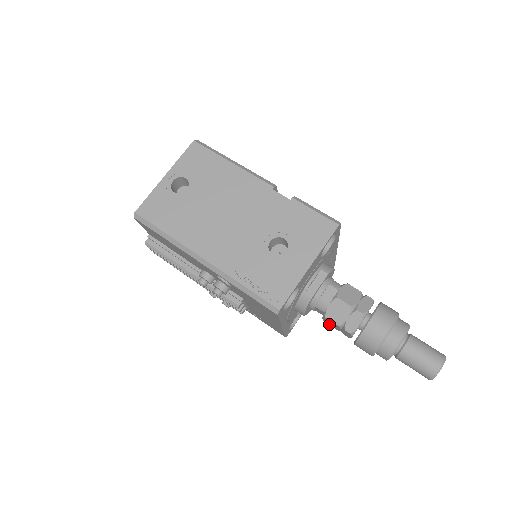
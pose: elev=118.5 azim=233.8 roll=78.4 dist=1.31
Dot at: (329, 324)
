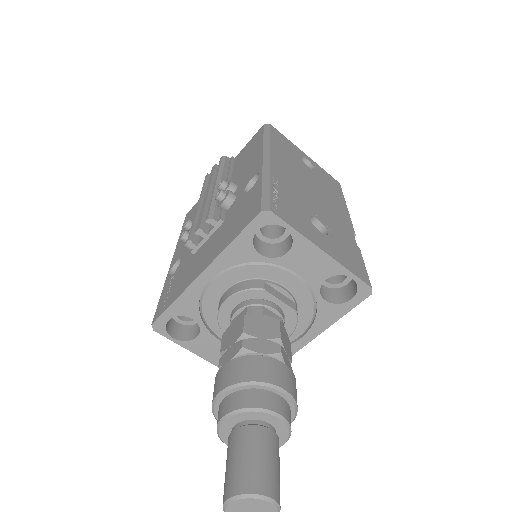
Dot at: (225, 338)
